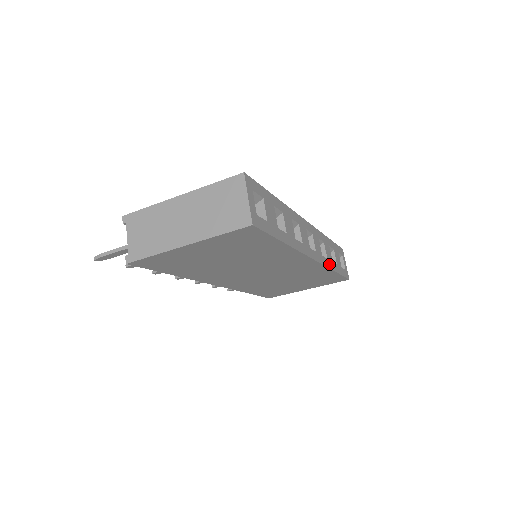
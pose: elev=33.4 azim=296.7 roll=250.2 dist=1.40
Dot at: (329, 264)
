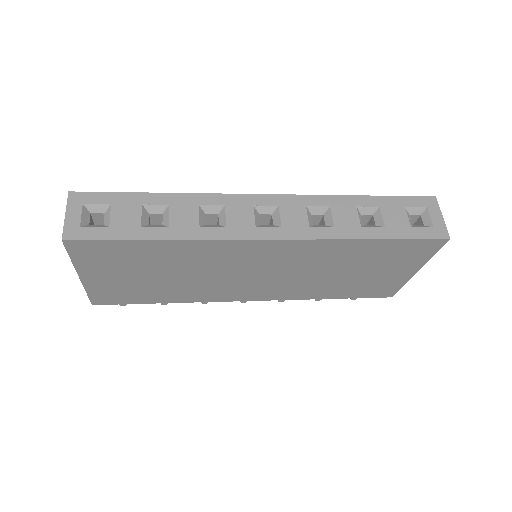
Dot at: (340, 233)
